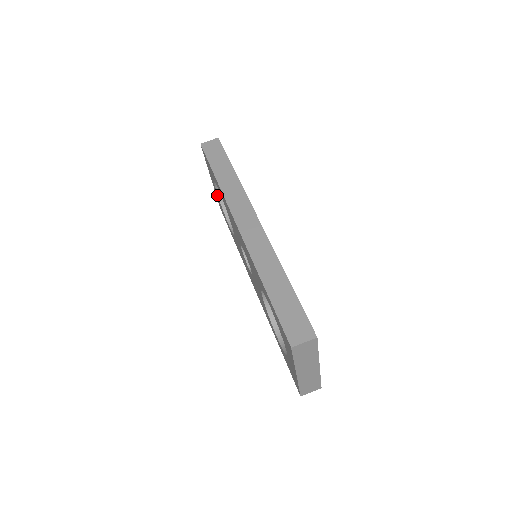
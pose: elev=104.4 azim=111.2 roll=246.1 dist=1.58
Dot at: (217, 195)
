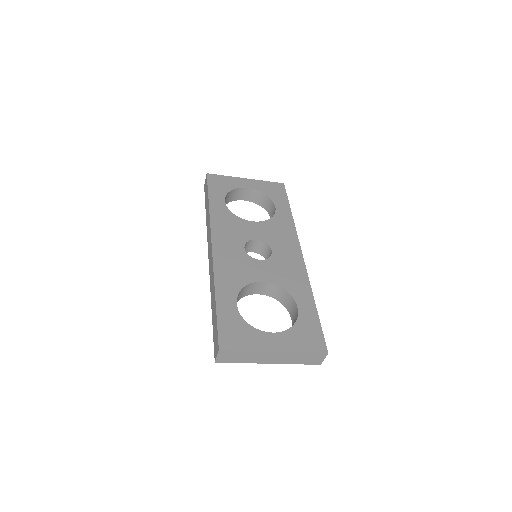
Dot at: occluded
